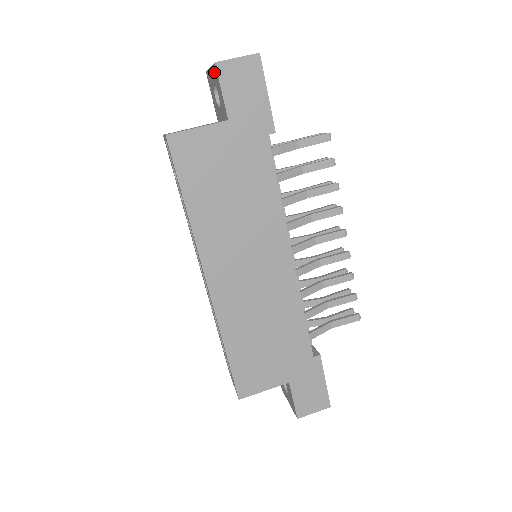
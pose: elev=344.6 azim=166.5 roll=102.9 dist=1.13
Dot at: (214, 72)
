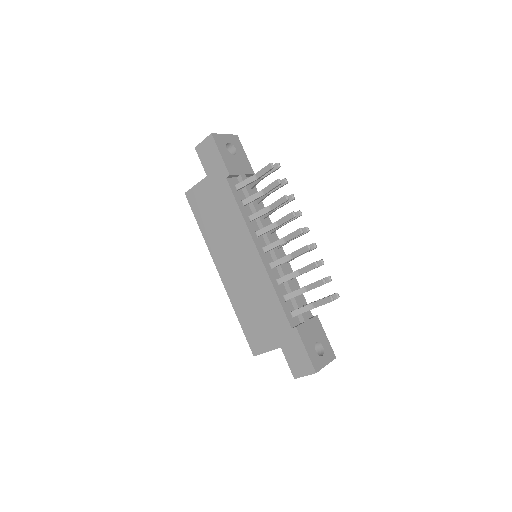
Dot at: occluded
